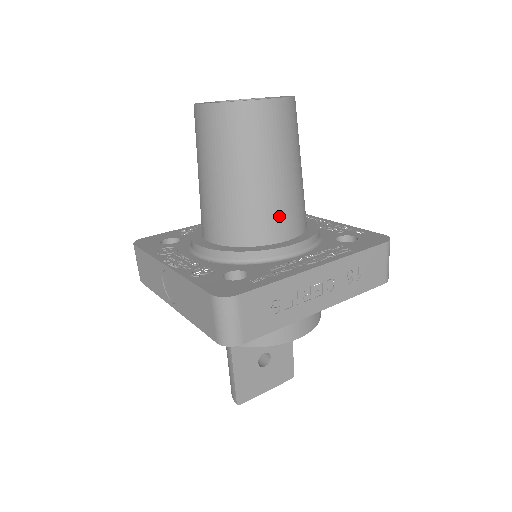
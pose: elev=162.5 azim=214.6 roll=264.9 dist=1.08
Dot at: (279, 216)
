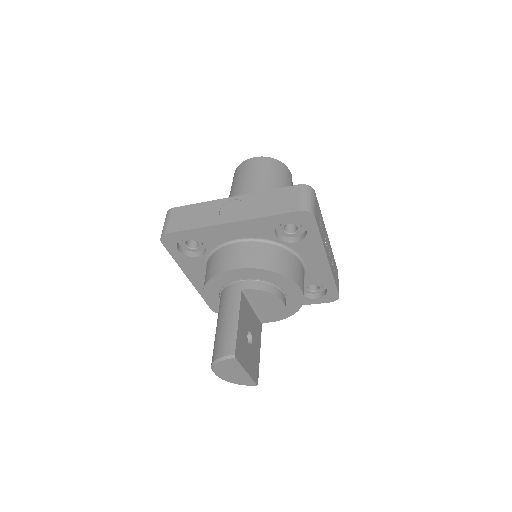
Dot at: occluded
